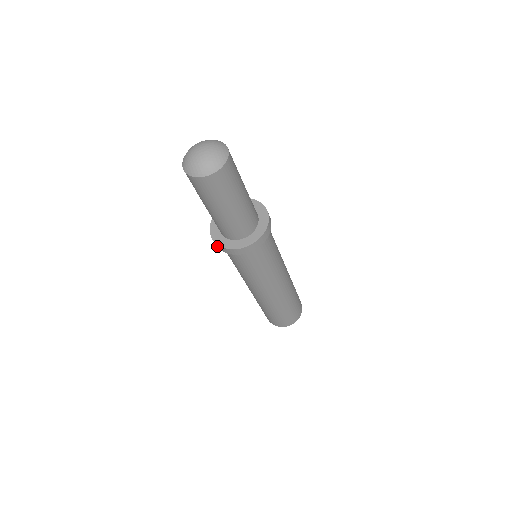
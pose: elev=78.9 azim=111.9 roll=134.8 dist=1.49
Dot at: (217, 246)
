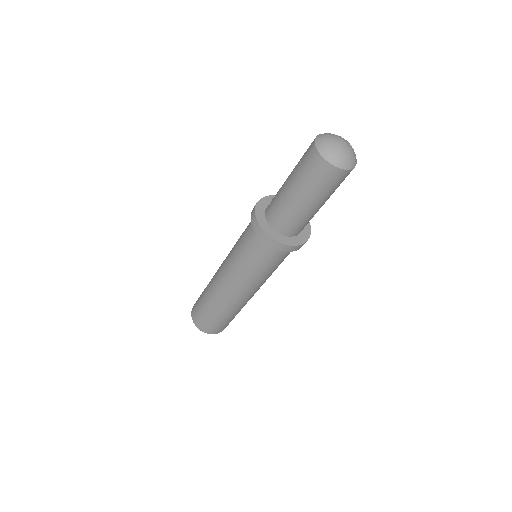
Dot at: (253, 220)
